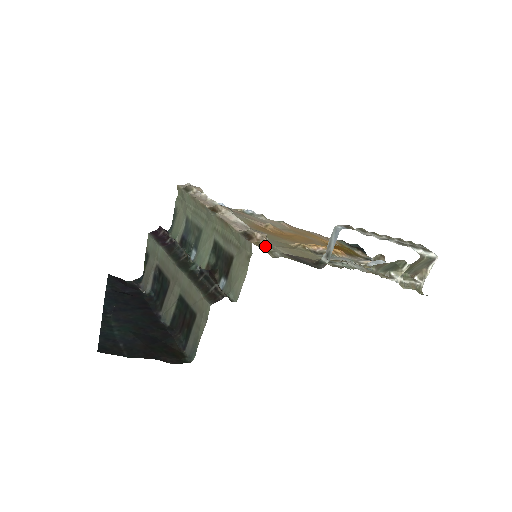
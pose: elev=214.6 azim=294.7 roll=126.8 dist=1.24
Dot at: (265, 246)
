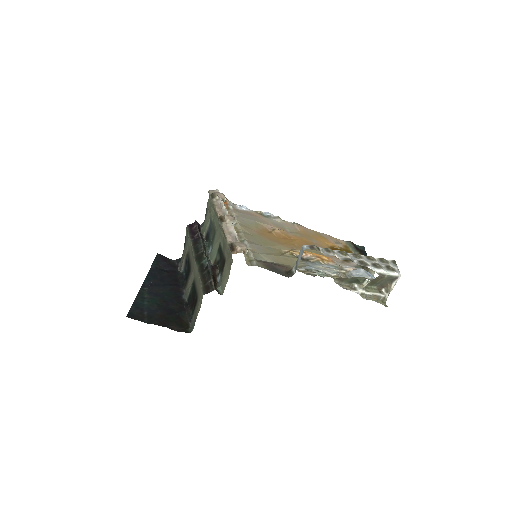
Dot at: (250, 254)
